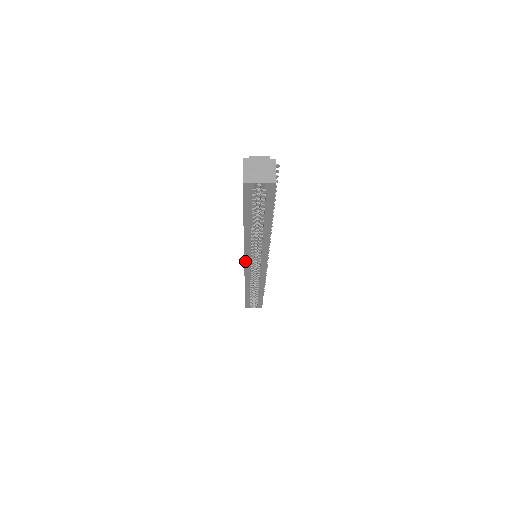
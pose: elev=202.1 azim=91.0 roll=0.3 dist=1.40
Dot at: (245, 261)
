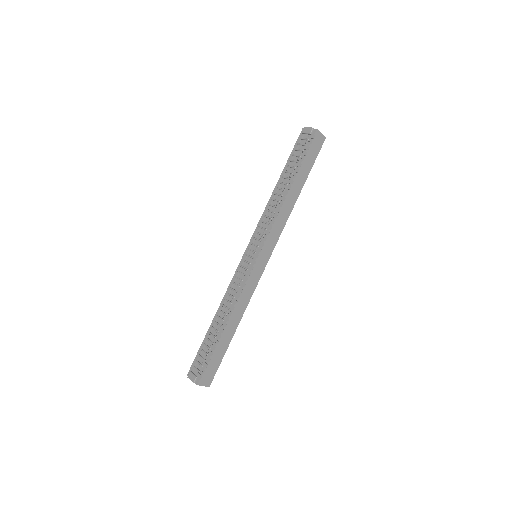
Dot at: occluded
